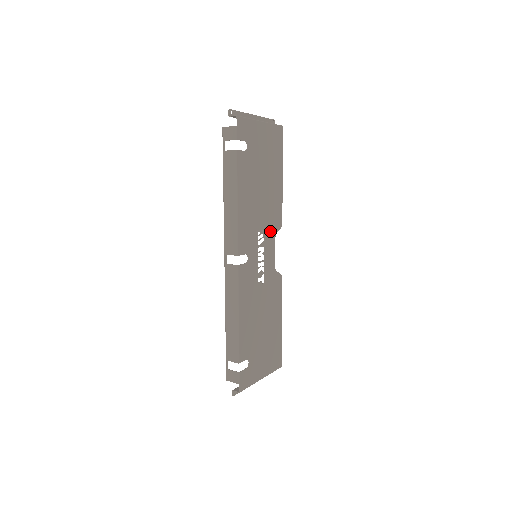
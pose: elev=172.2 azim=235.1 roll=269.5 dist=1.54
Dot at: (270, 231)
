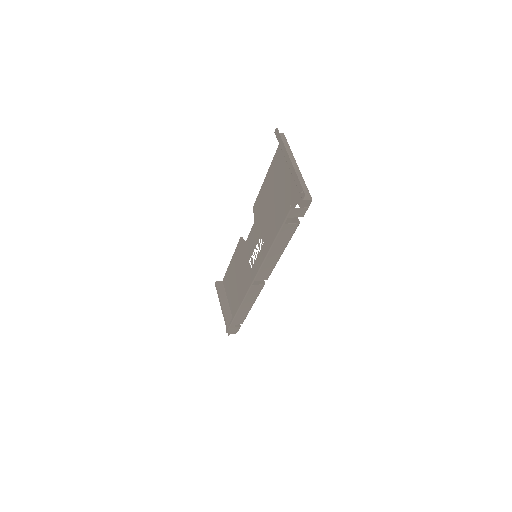
Dot at: (258, 226)
